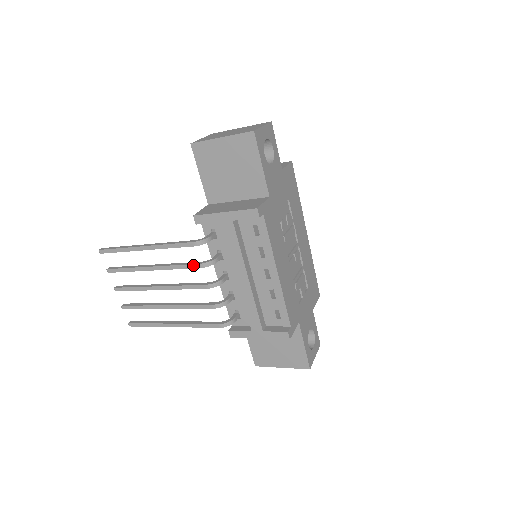
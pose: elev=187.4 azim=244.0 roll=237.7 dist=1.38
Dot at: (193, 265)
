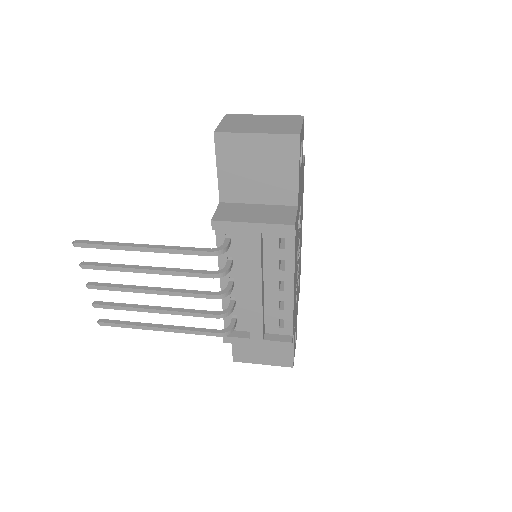
Dot at: (203, 274)
